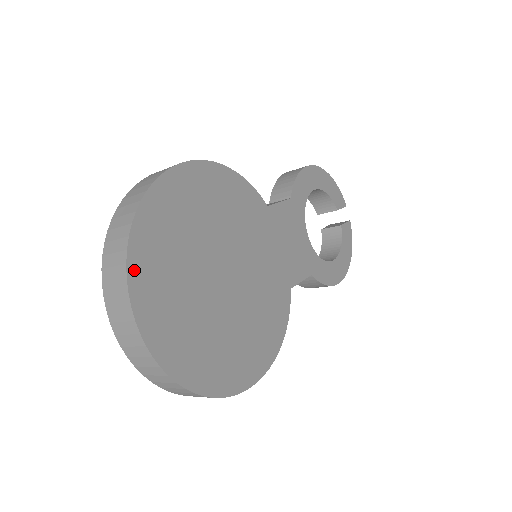
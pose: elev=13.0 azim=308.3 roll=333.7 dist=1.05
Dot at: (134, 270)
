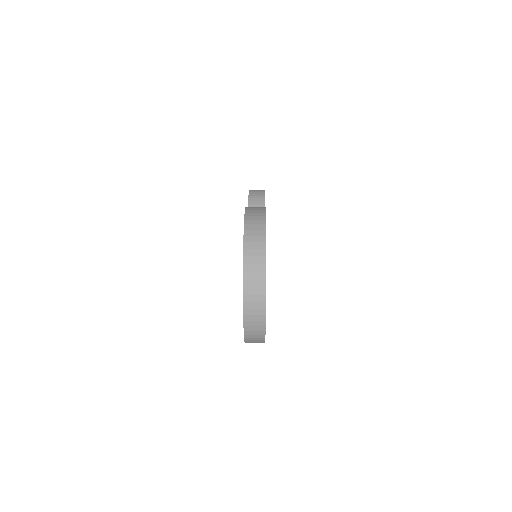
Dot at: occluded
